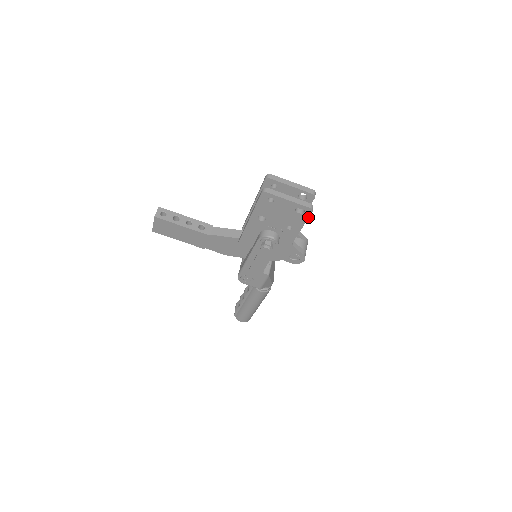
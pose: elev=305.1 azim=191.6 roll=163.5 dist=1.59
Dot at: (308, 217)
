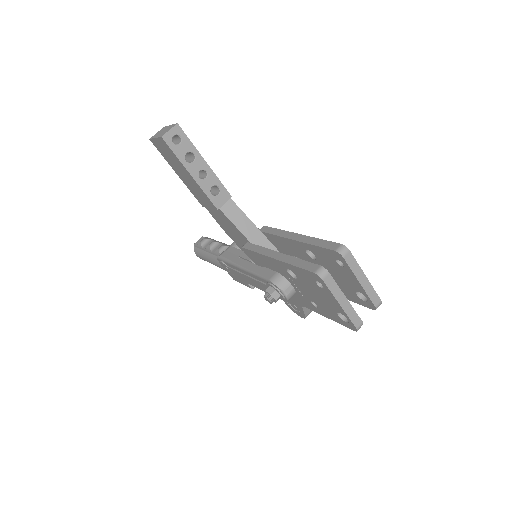
Dot at: (345, 325)
